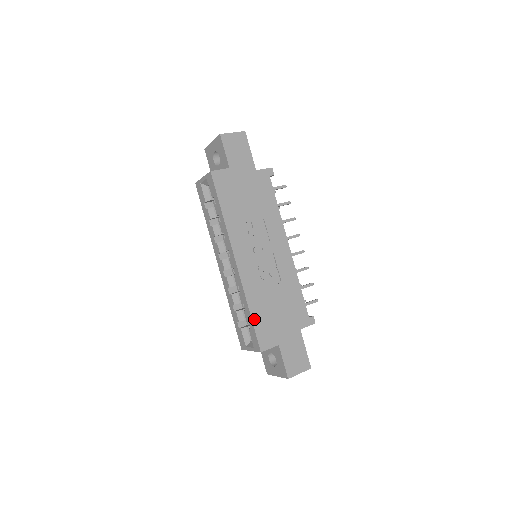
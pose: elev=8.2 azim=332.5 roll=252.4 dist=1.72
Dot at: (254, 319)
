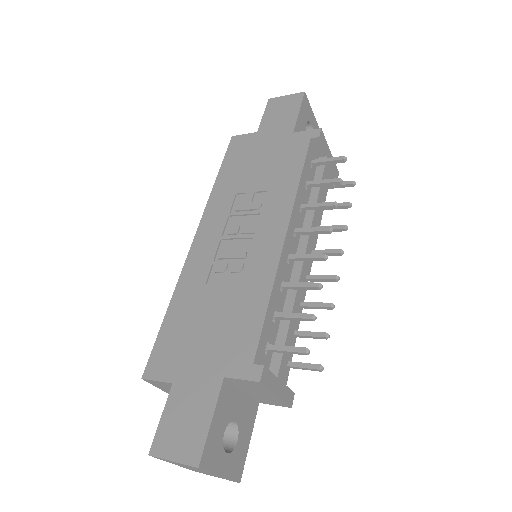
Dot at: (166, 323)
